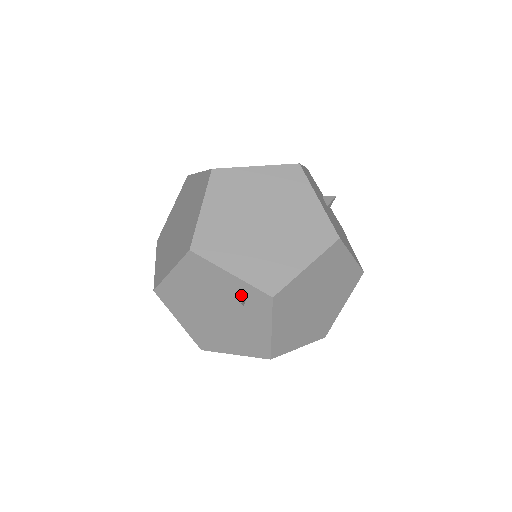
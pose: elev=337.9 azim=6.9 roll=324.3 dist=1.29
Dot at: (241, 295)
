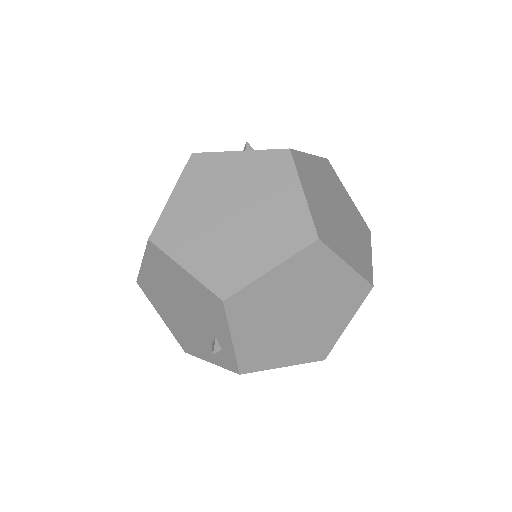
Dot at: (220, 344)
